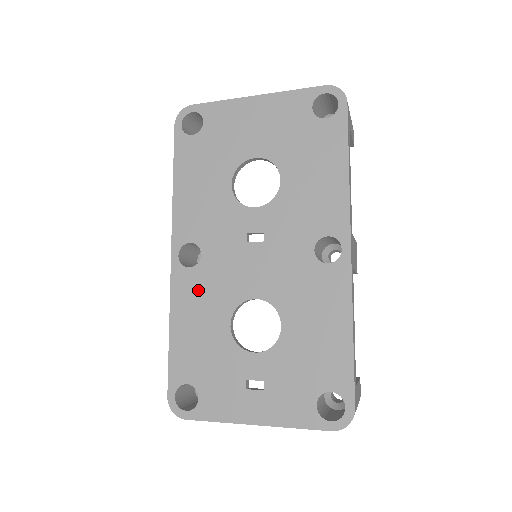
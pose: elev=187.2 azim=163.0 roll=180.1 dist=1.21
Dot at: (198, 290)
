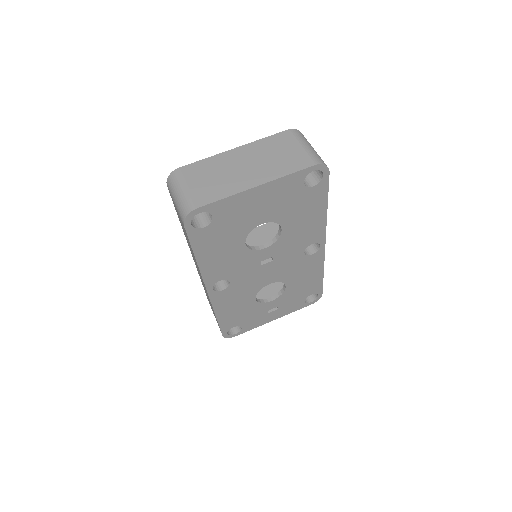
Dot at: (231, 296)
